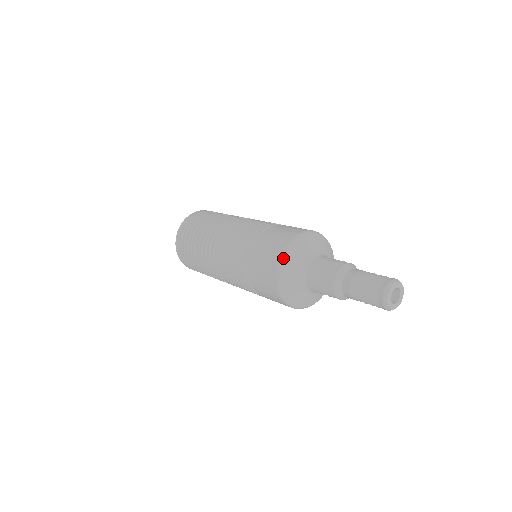
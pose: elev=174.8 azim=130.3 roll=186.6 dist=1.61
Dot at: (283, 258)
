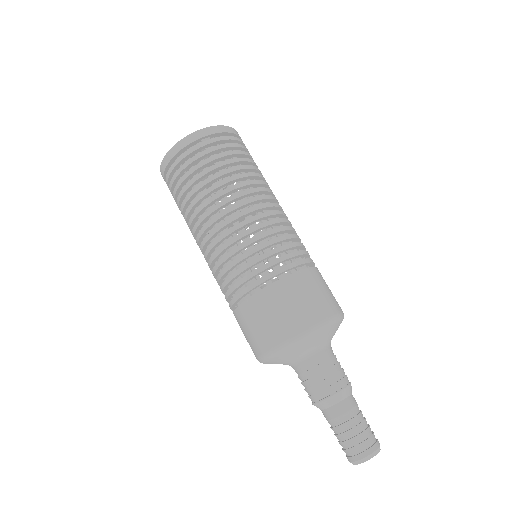
Dot at: (266, 357)
